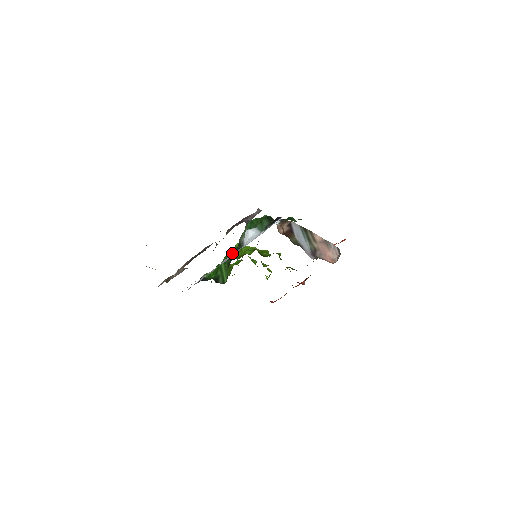
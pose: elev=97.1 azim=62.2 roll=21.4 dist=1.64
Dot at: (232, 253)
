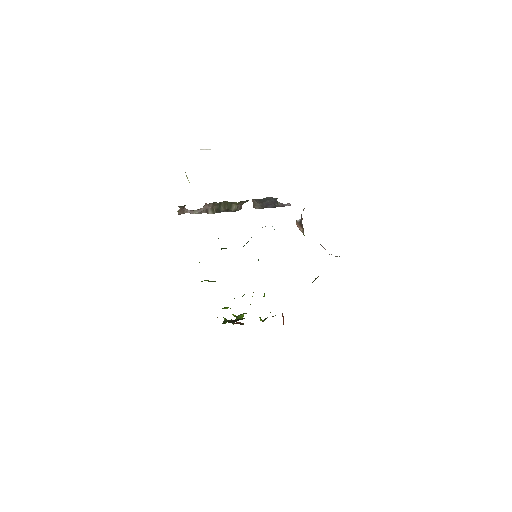
Dot at: occluded
